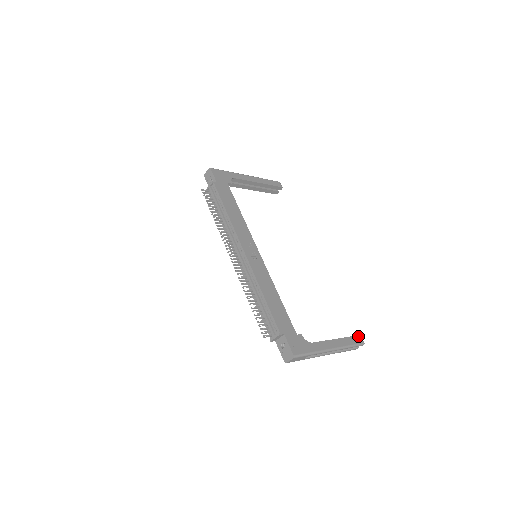
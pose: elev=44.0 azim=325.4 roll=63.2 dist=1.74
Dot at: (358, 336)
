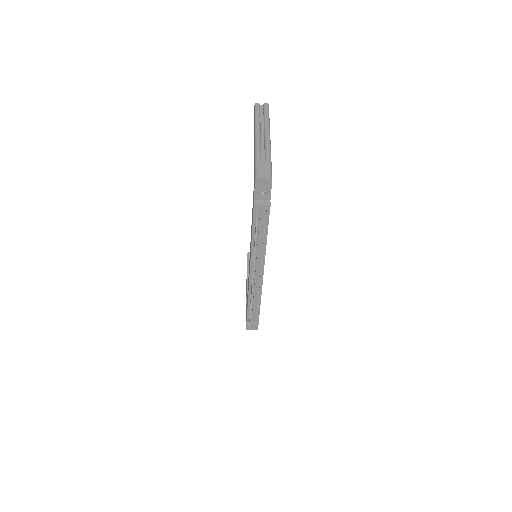
Dot at: occluded
